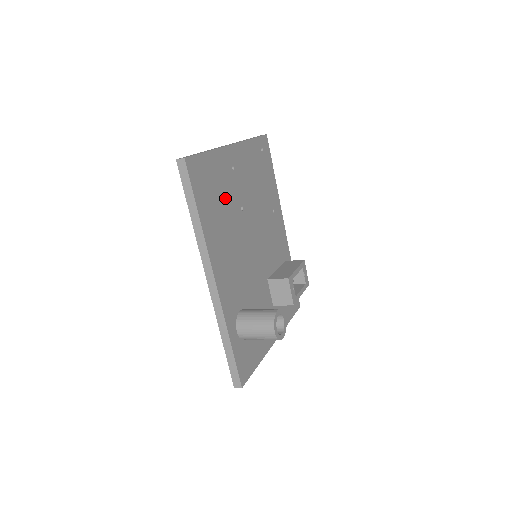
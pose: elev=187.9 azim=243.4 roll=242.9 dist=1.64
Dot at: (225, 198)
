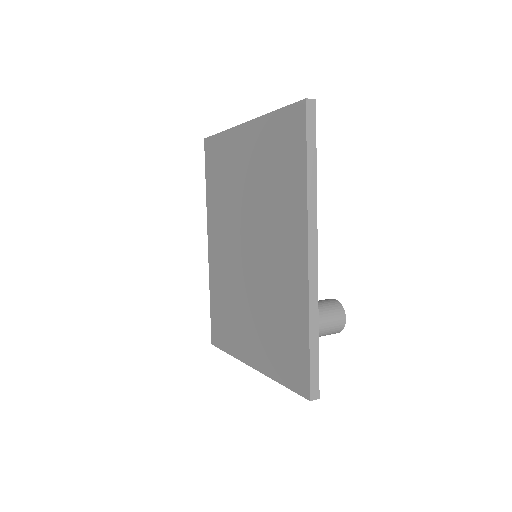
Dot at: occluded
